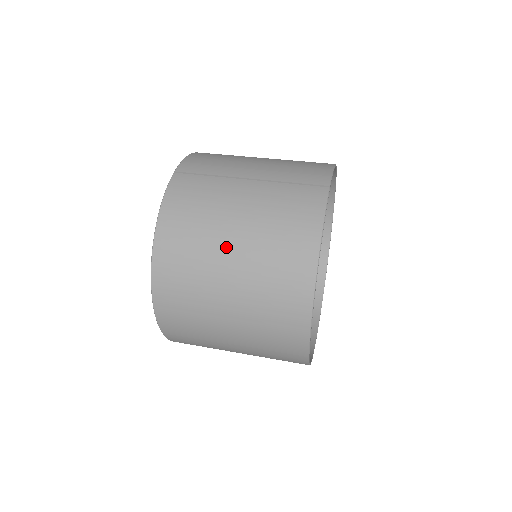
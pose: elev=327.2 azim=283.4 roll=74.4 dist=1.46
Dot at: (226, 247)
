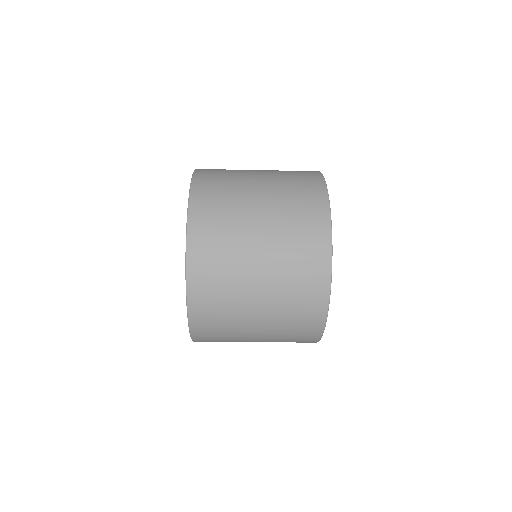
Dot at: (253, 173)
